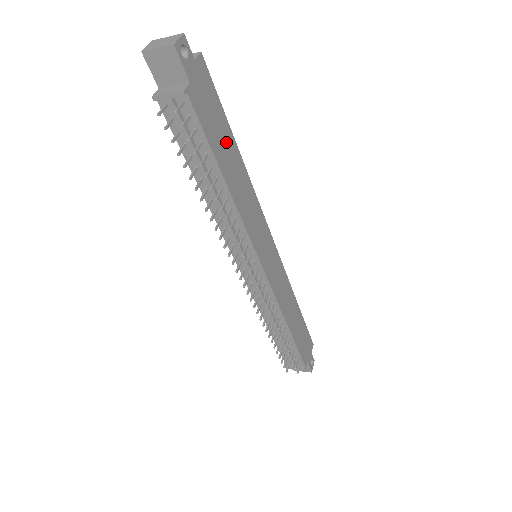
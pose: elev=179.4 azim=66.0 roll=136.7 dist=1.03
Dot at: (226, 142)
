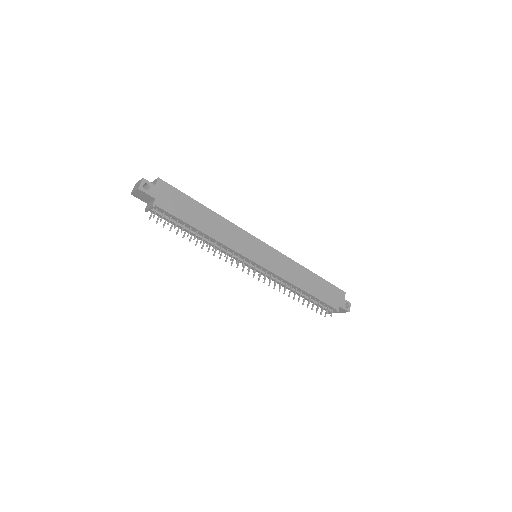
Dot at: (195, 211)
